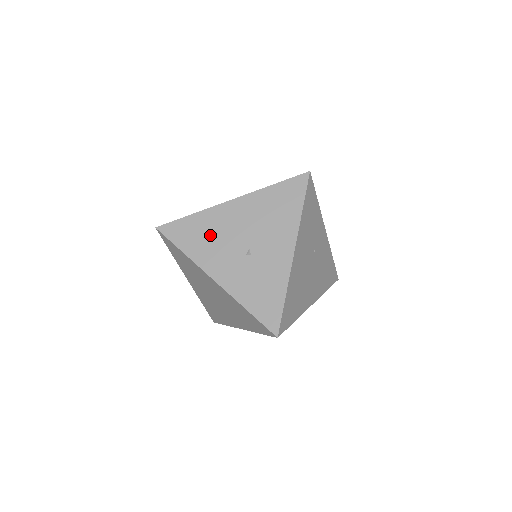
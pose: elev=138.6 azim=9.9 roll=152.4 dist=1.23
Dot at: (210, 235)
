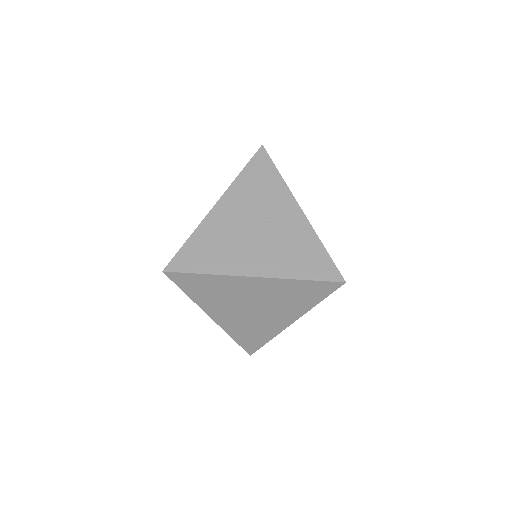
Dot at: occluded
